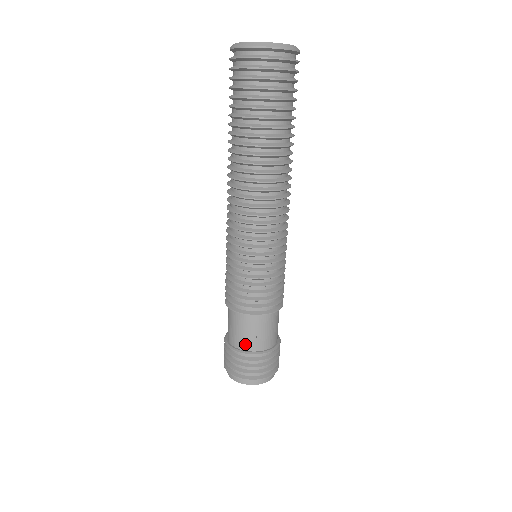
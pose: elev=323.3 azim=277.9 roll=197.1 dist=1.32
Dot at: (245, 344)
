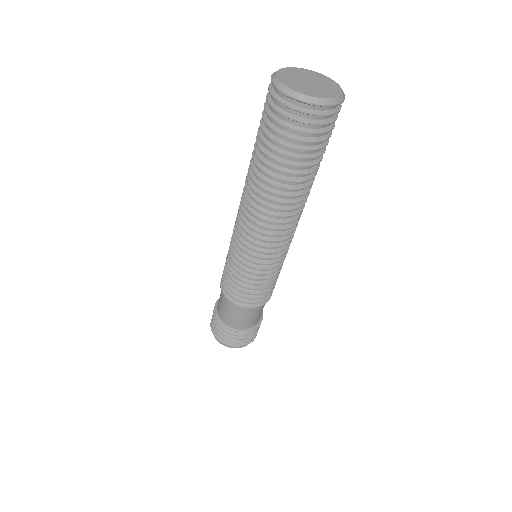
Dot at: (249, 324)
